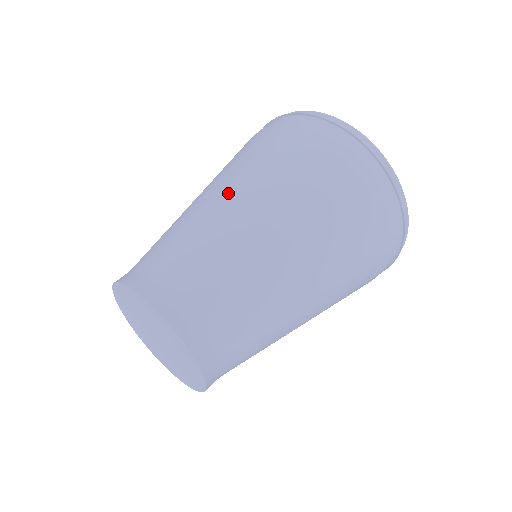
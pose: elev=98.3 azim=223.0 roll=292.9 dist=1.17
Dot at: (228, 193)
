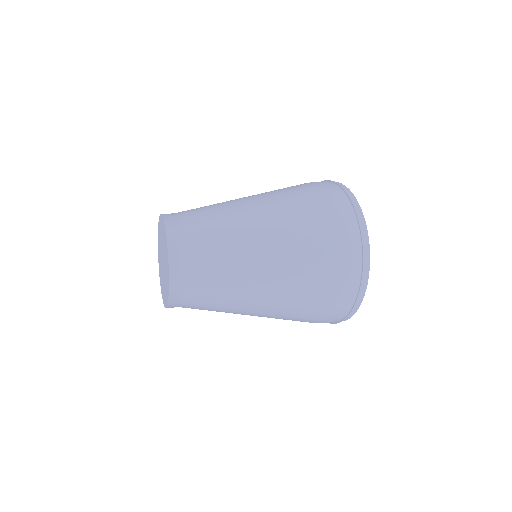
Dot at: (251, 198)
